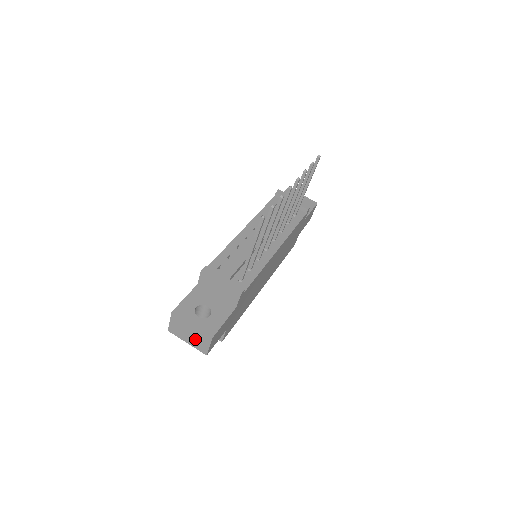
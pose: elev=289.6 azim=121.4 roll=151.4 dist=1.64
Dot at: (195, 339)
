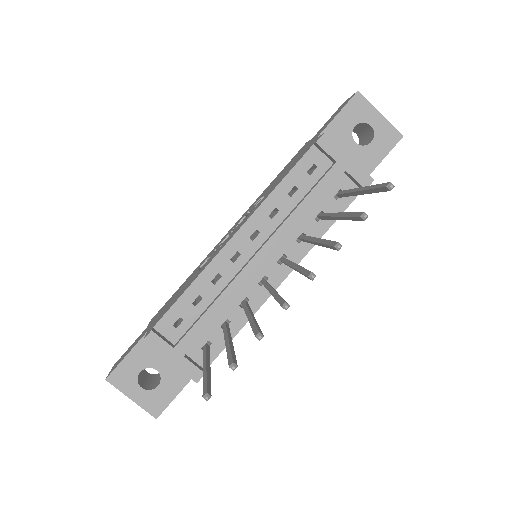
Dot at: occluded
